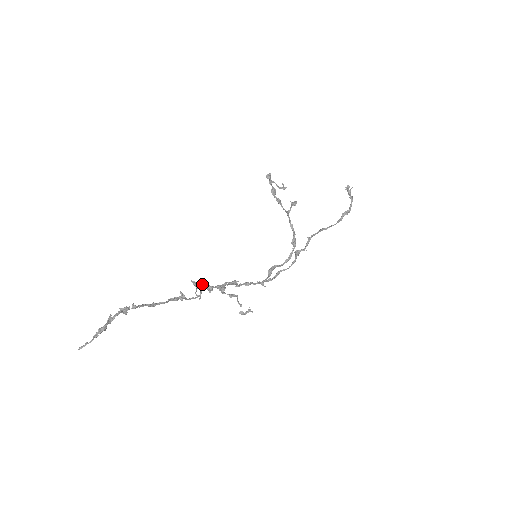
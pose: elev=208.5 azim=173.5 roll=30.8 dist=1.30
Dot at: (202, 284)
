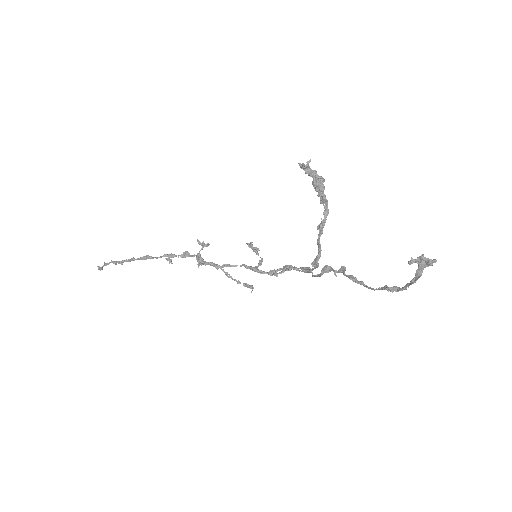
Dot at: (197, 253)
